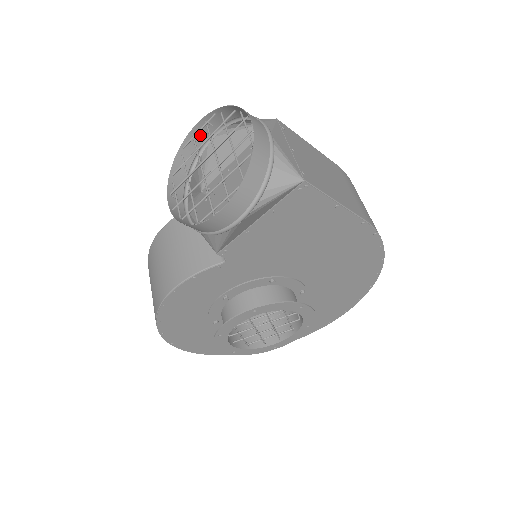
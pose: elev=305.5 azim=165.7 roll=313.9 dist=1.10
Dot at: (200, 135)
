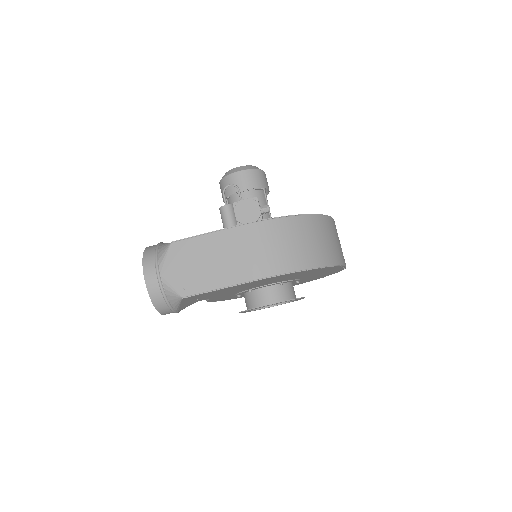
Dot at: occluded
